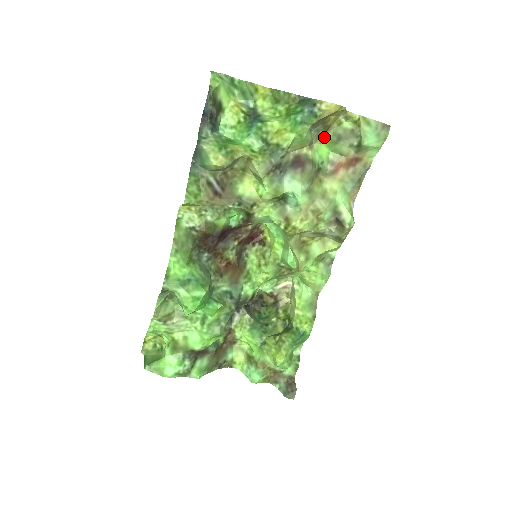
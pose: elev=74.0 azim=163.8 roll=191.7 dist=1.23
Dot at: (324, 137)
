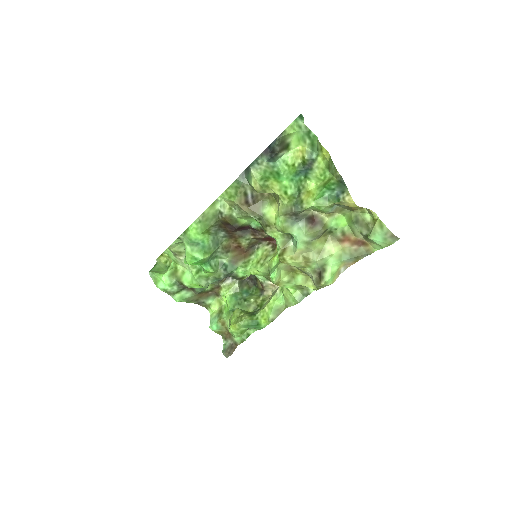
Dot at: (348, 213)
